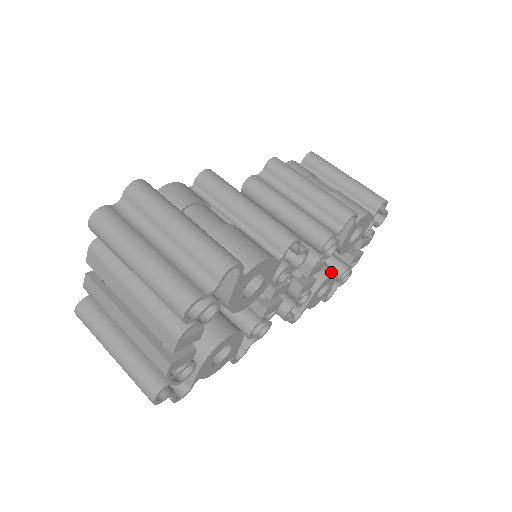
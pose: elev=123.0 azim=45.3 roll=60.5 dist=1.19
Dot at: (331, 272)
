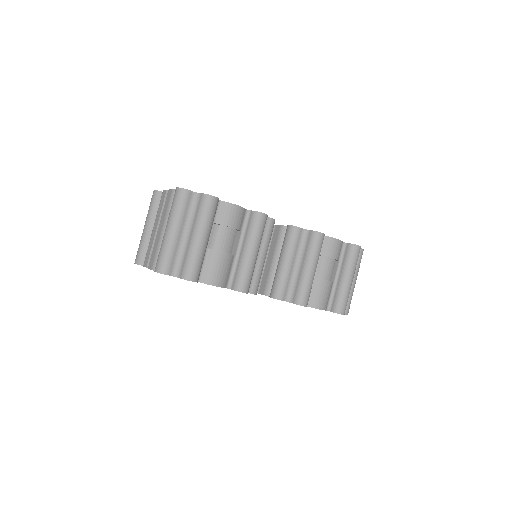
Dot at: occluded
